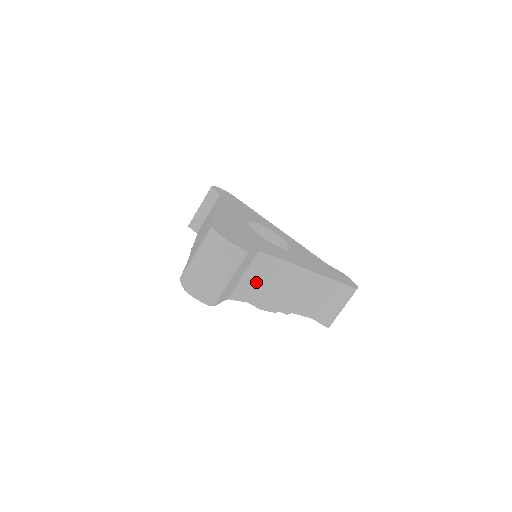
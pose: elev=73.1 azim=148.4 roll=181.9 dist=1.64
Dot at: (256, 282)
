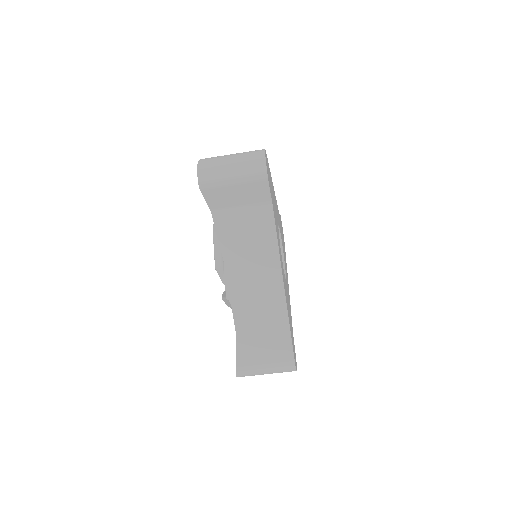
Dot at: (242, 228)
